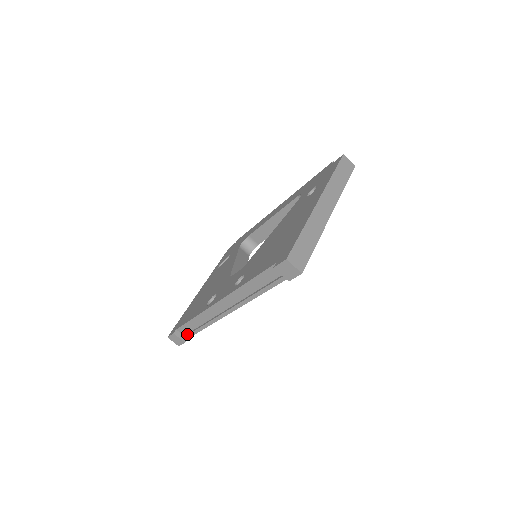
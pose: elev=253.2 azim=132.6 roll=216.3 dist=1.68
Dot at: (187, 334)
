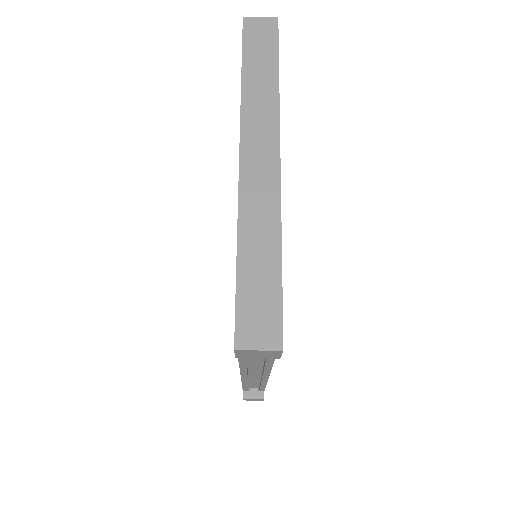
Dot at: (258, 389)
